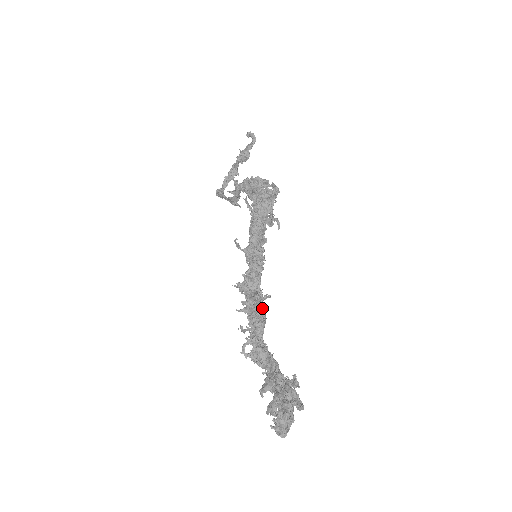
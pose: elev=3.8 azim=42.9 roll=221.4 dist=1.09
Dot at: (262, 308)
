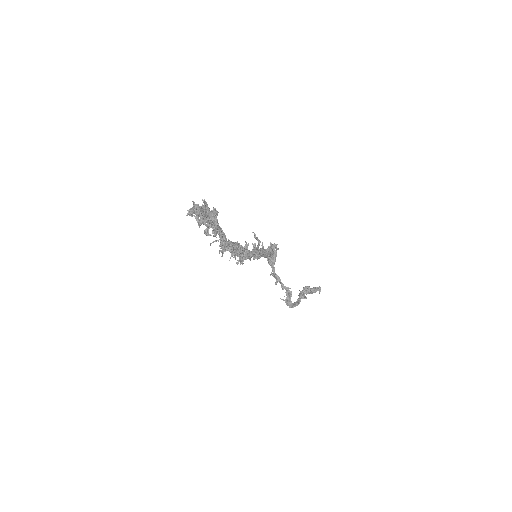
Dot at: (239, 246)
